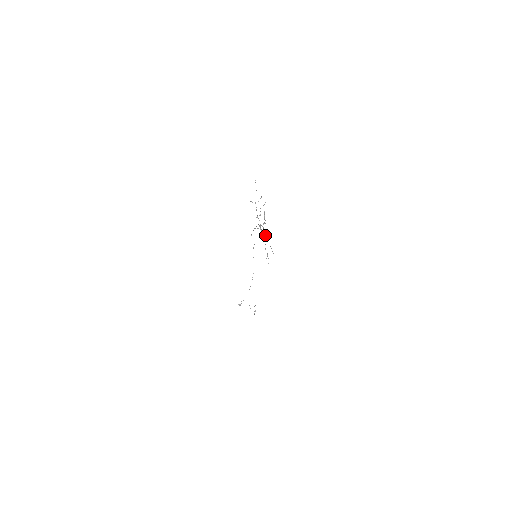
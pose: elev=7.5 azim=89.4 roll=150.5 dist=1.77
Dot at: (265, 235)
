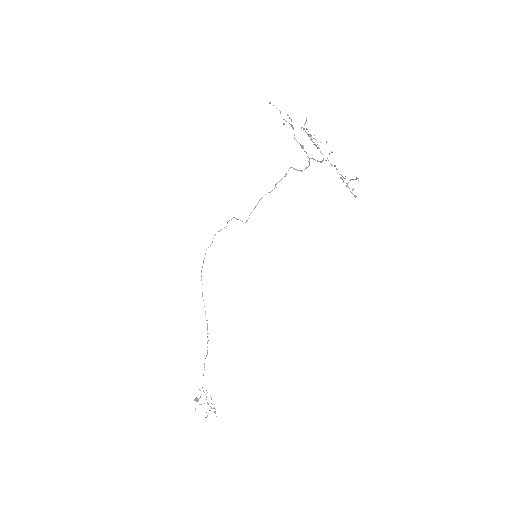
Dot at: occluded
